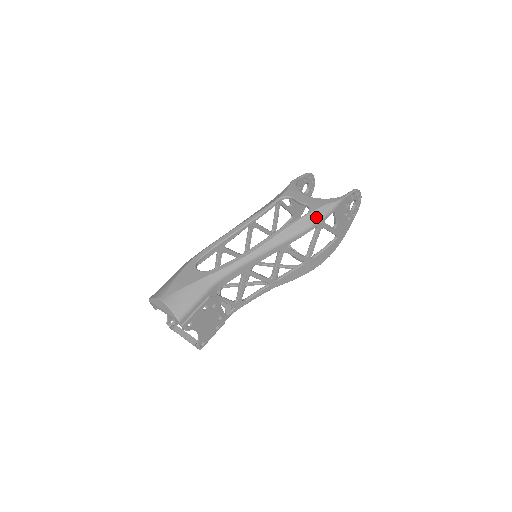
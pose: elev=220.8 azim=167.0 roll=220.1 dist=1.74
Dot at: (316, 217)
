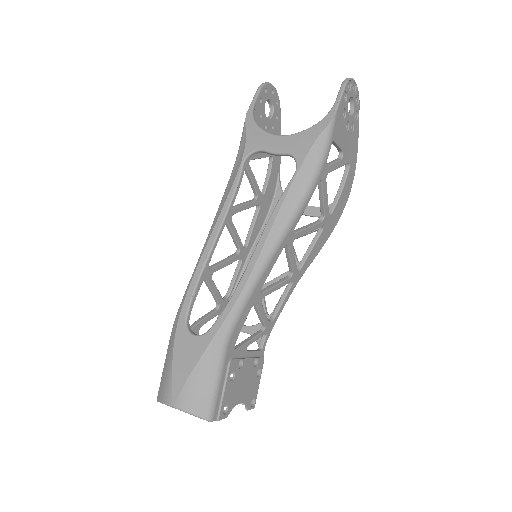
Dot at: (312, 169)
